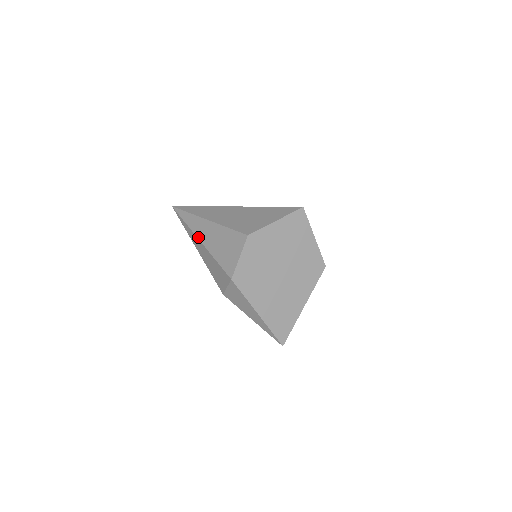
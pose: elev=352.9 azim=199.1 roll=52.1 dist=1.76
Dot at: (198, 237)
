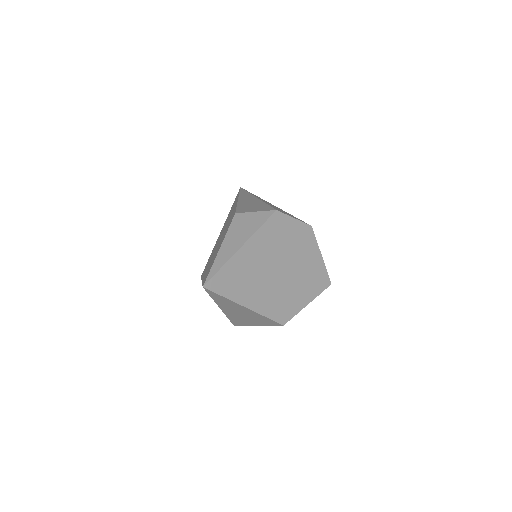
Dot at: (257, 197)
